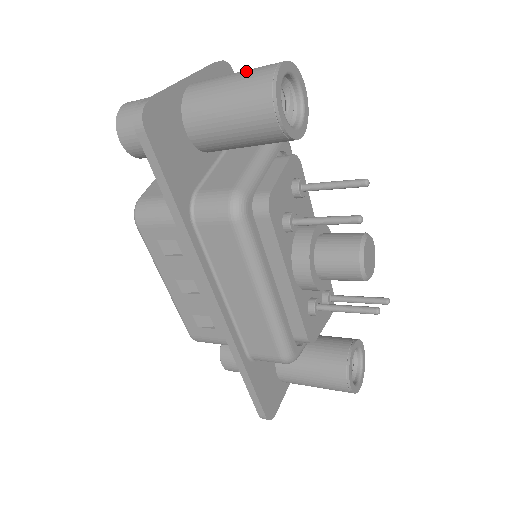
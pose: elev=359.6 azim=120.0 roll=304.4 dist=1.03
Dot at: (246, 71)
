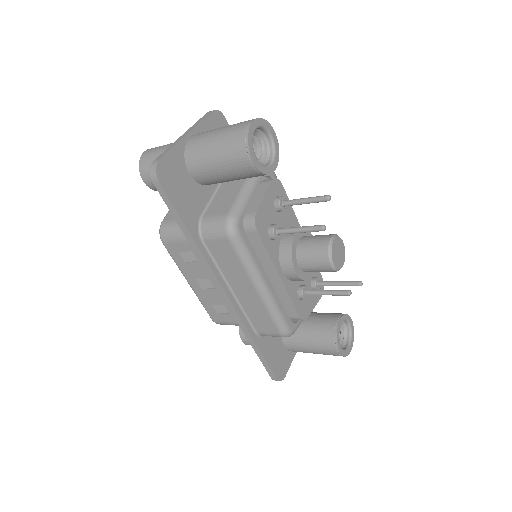
Dot at: (228, 128)
